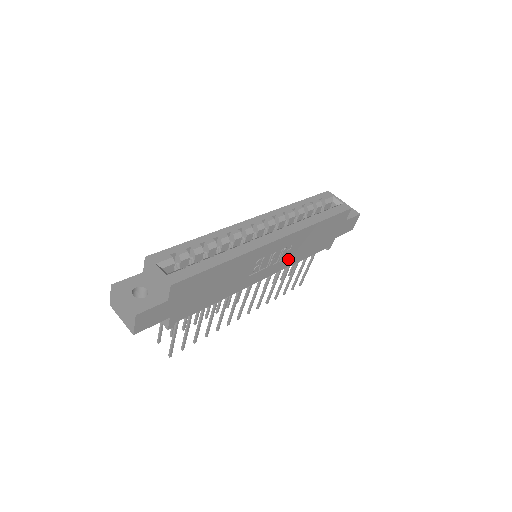
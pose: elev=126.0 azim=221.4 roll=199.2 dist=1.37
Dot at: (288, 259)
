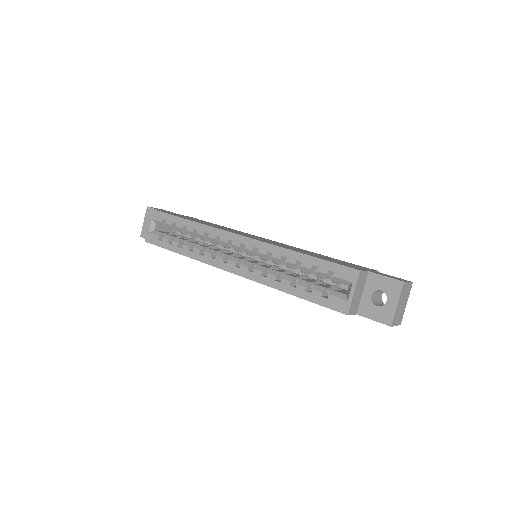
Dot at: occluded
